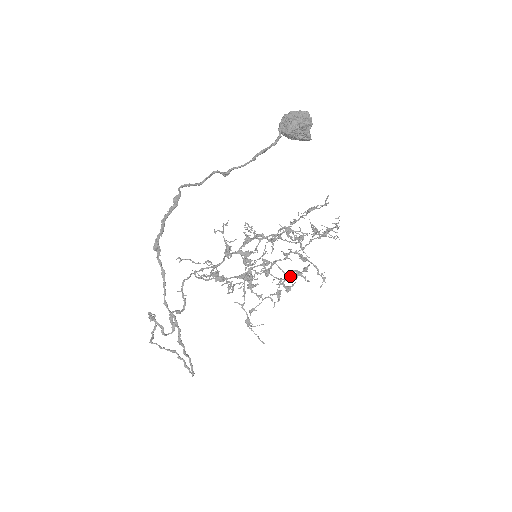
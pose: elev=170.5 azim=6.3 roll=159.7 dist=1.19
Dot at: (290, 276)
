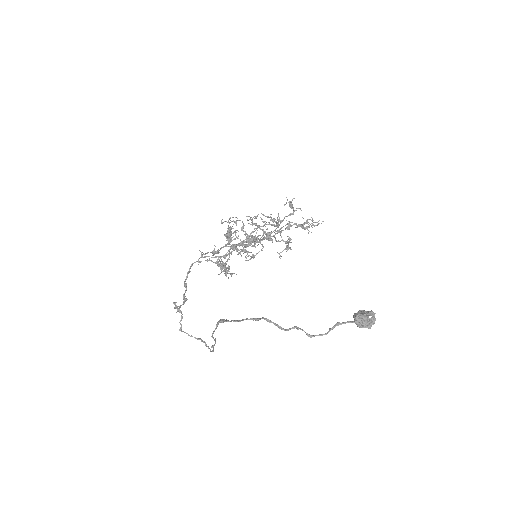
Dot at: occluded
